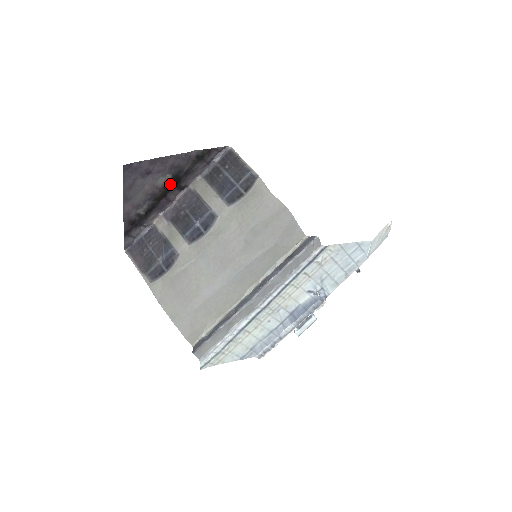
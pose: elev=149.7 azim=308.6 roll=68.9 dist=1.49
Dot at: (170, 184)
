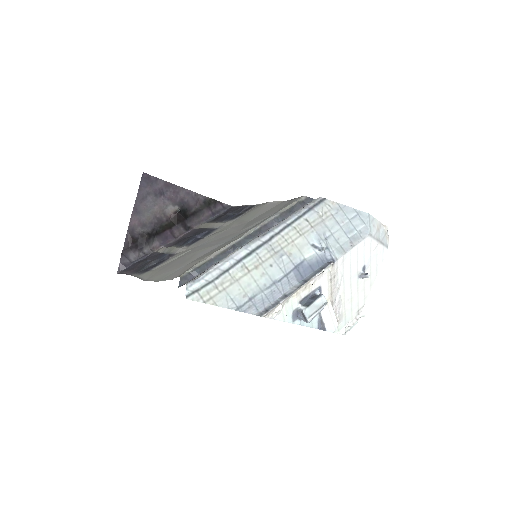
Dot at: (177, 217)
